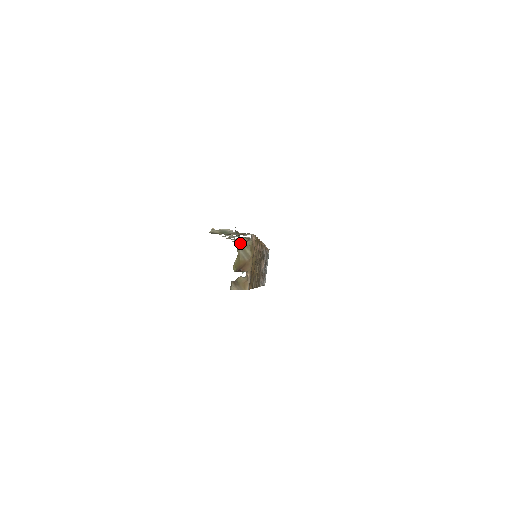
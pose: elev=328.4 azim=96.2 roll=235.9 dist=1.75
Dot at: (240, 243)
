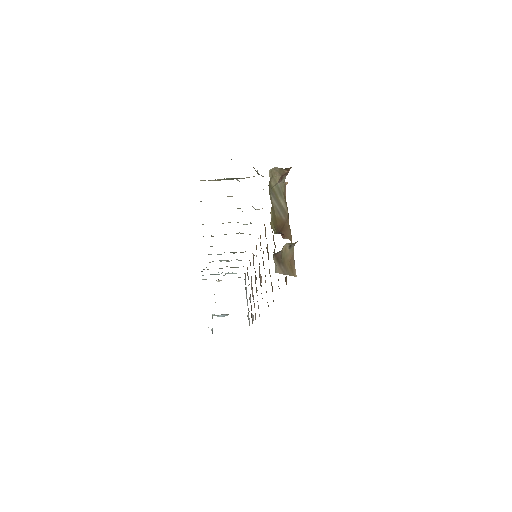
Dot at: (270, 183)
